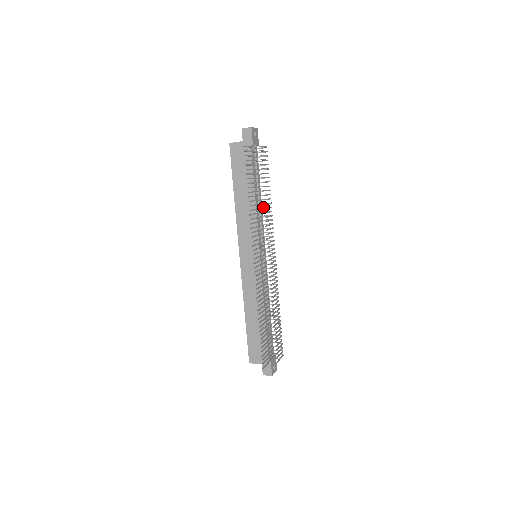
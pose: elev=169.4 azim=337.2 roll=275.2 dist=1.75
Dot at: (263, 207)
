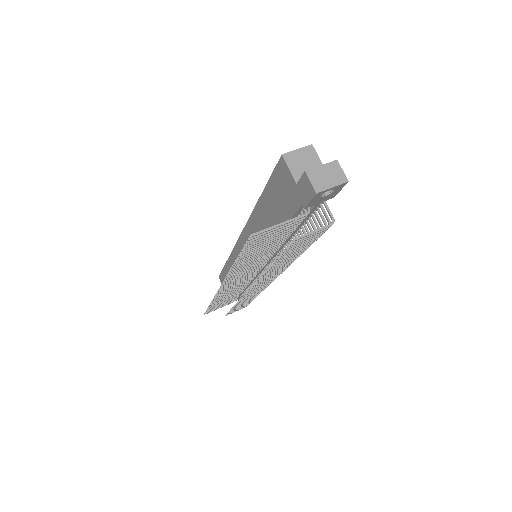
Dot at: occluded
